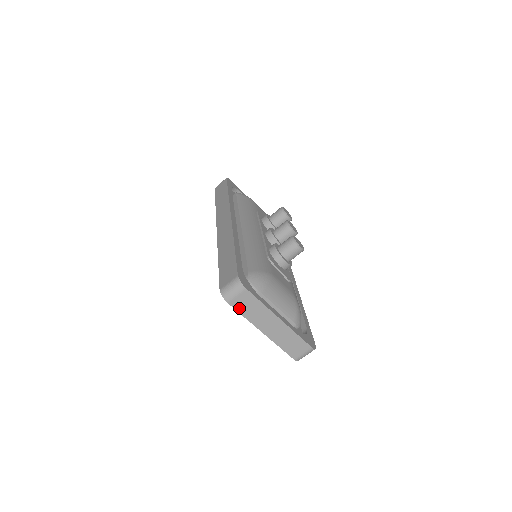
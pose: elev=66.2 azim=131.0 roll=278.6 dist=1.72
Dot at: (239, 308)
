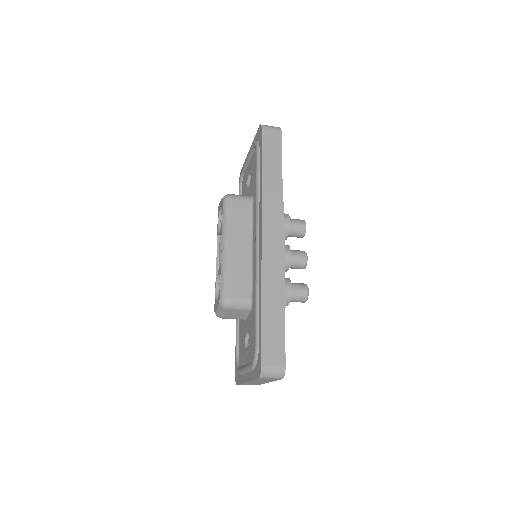
Dot at: (259, 379)
